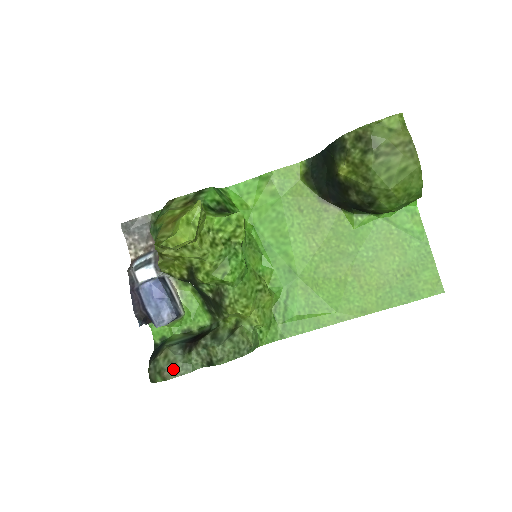
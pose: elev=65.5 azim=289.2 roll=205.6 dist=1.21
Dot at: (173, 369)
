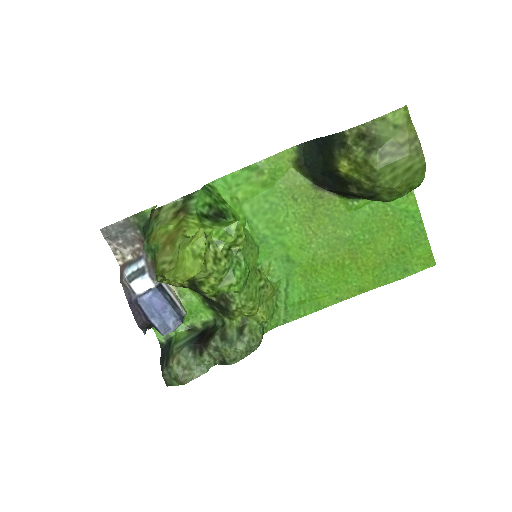
Dot at: (188, 374)
